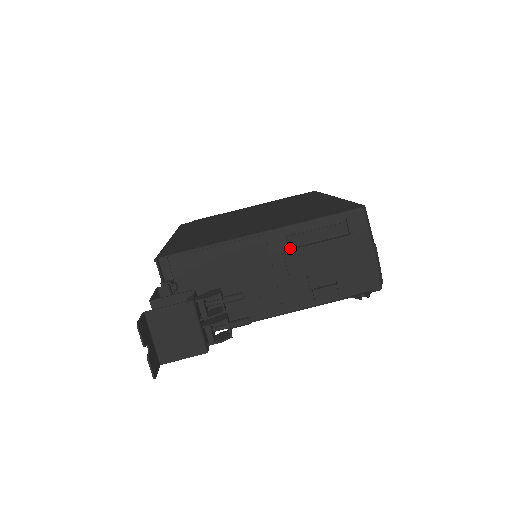
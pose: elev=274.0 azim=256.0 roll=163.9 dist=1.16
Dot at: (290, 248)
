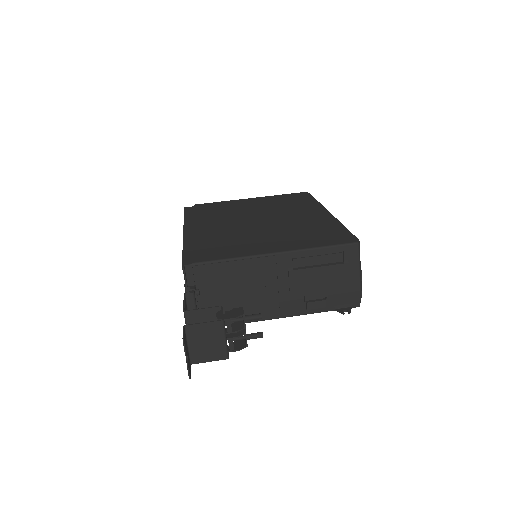
Dot at: (294, 268)
